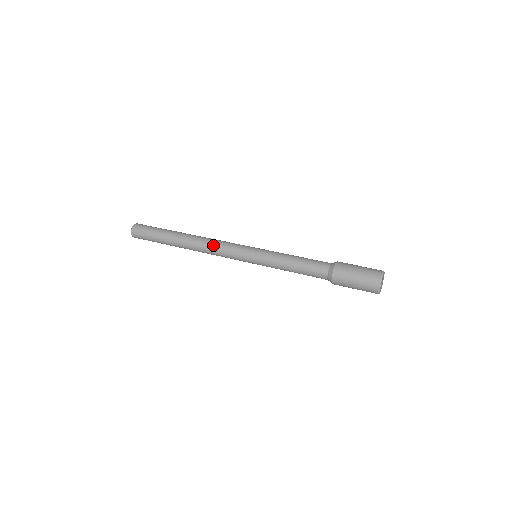
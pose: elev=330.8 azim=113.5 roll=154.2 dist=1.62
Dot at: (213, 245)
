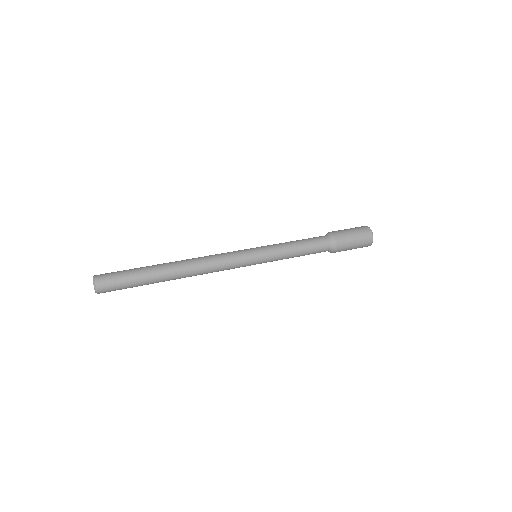
Dot at: (211, 260)
